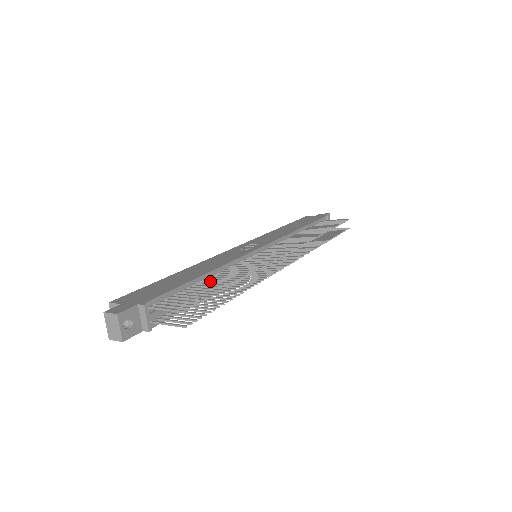
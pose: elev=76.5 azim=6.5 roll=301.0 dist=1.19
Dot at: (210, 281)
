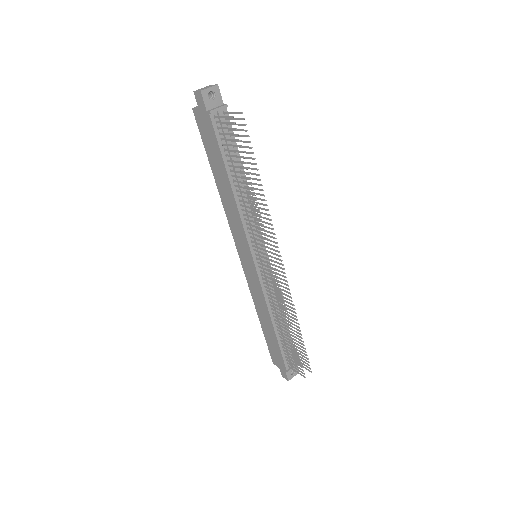
Dot at: (246, 172)
